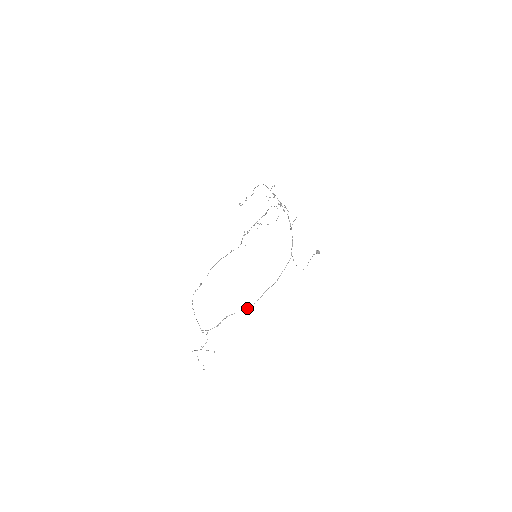
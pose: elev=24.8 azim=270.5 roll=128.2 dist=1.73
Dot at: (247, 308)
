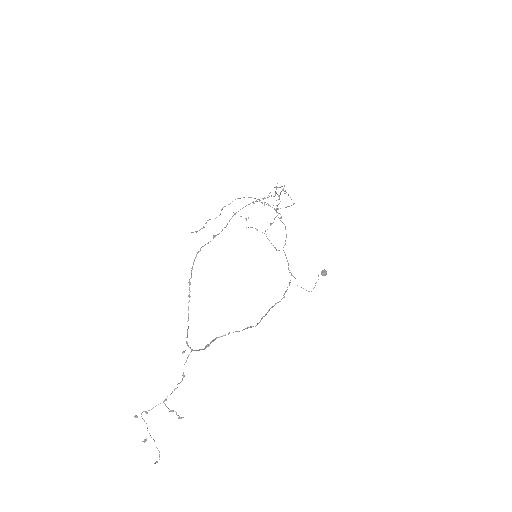
Dot at: (249, 327)
